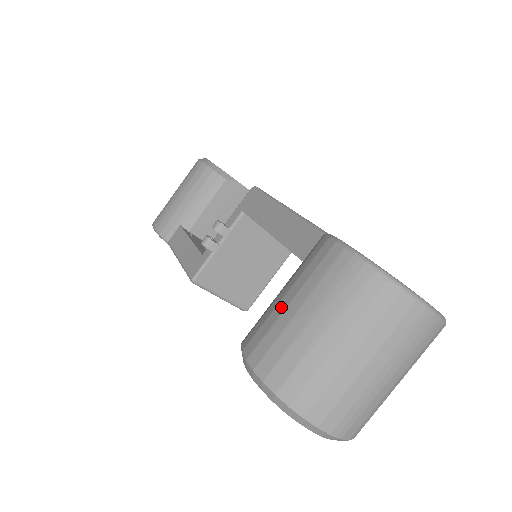
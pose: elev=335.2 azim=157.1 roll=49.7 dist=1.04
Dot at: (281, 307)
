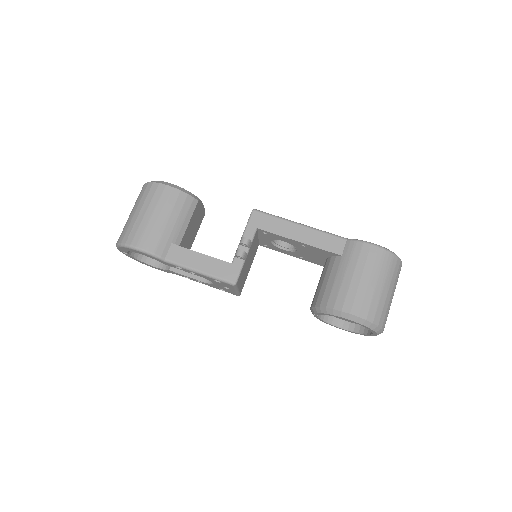
Dot at: (356, 282)
